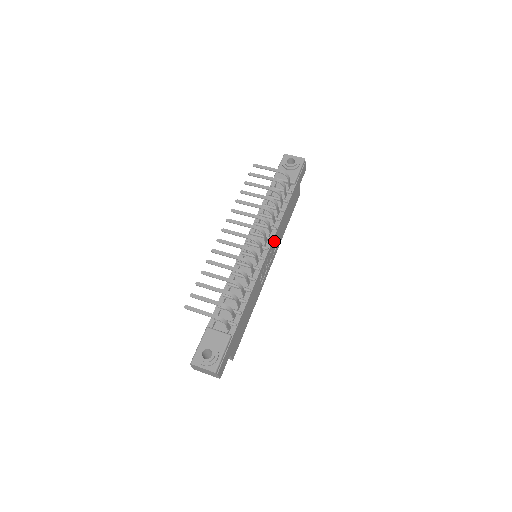
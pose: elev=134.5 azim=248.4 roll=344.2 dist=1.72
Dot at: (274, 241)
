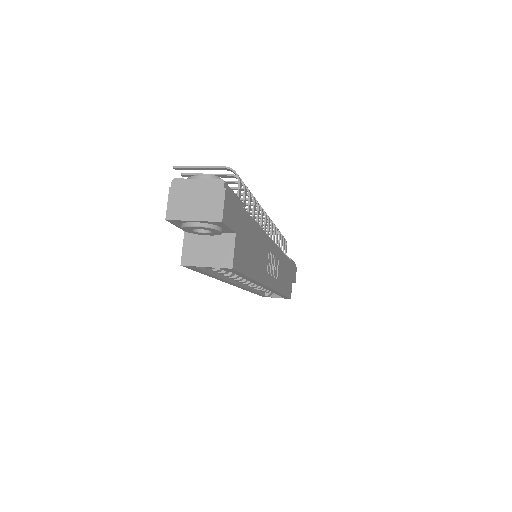
Dot at: (278, 257)
